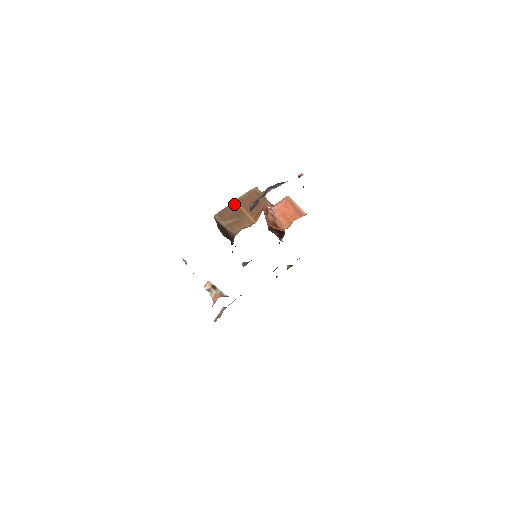
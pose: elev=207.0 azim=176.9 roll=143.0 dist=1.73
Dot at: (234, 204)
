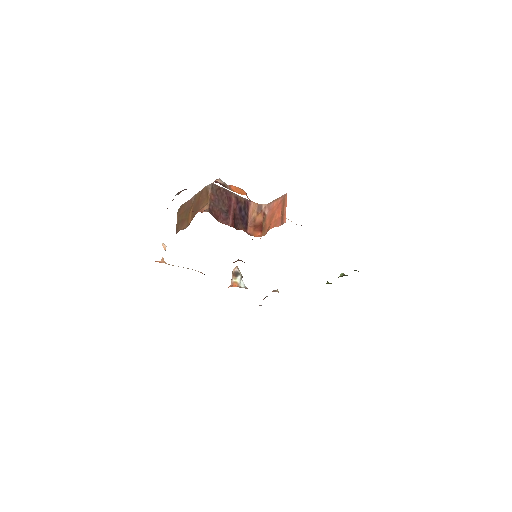
Dot at: (191, 200)
